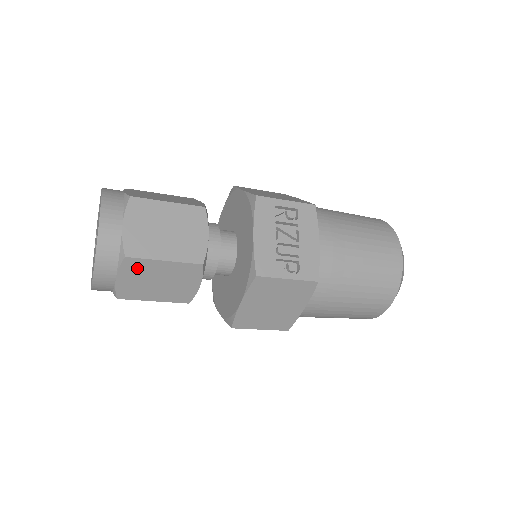
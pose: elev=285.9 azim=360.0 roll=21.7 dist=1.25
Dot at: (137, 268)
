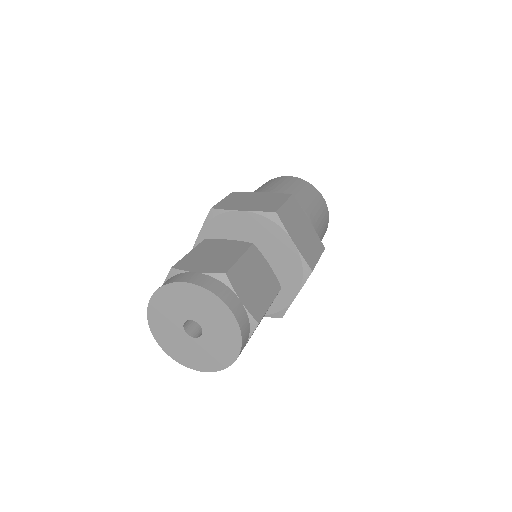
Dot at: occluded
